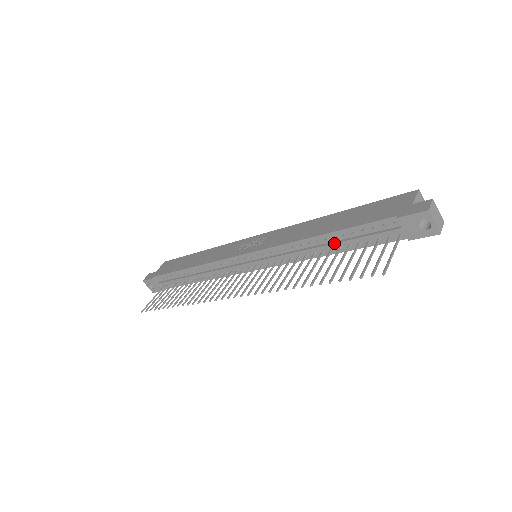
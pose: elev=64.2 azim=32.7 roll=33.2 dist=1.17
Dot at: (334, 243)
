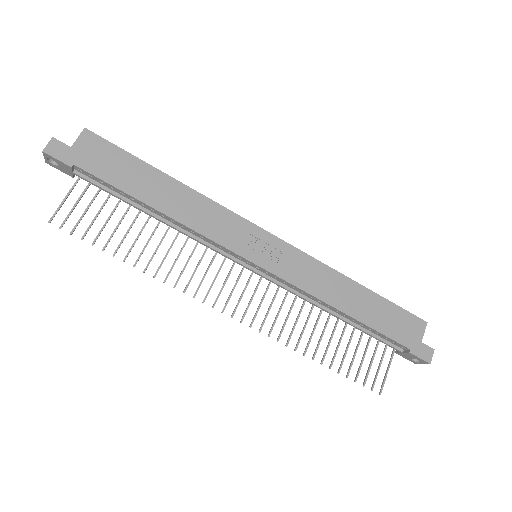
Dot at: (350, 323)
